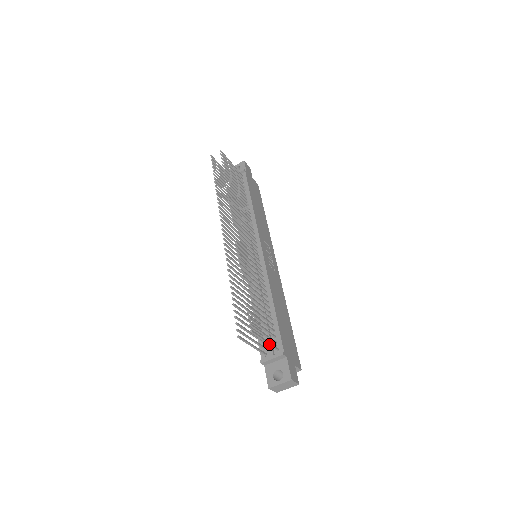
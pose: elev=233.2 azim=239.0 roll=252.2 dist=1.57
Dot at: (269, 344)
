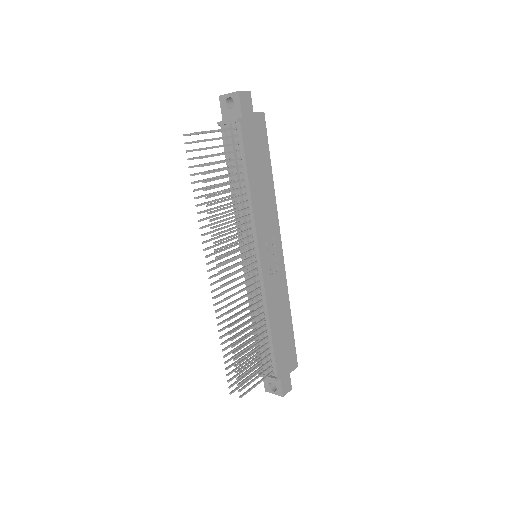
Dot at: (262, 380)
